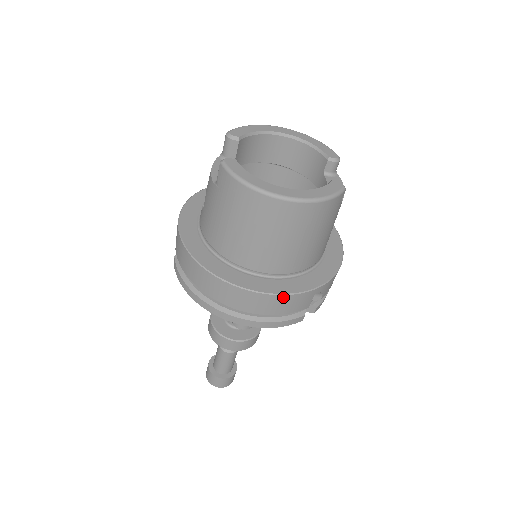
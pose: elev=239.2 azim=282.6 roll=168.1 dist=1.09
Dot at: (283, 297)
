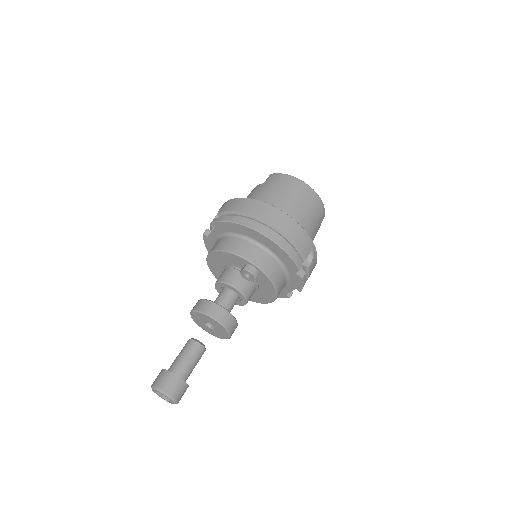
Dot at: (301, 229)
